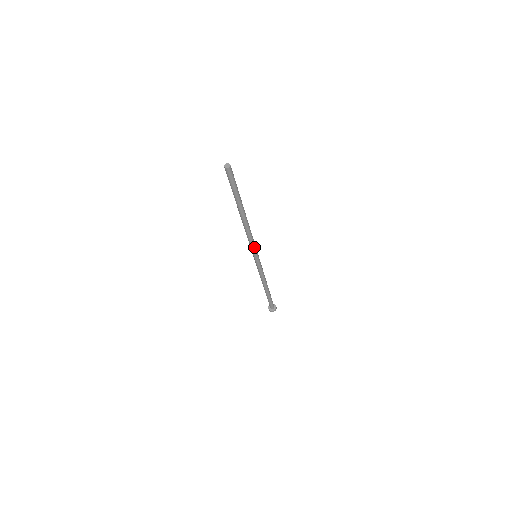
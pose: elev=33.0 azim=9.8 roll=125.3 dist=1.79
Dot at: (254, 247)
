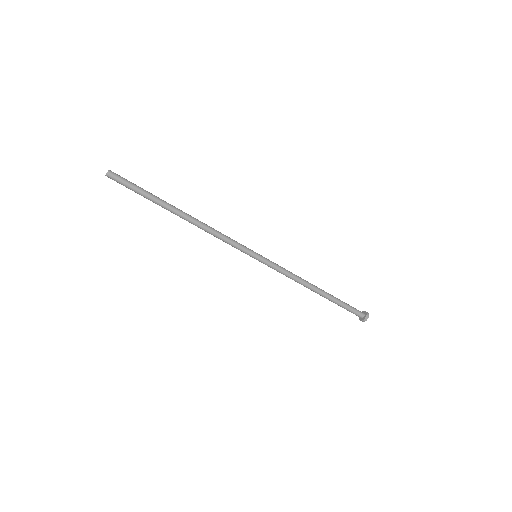
Dot at: (238, 244)
